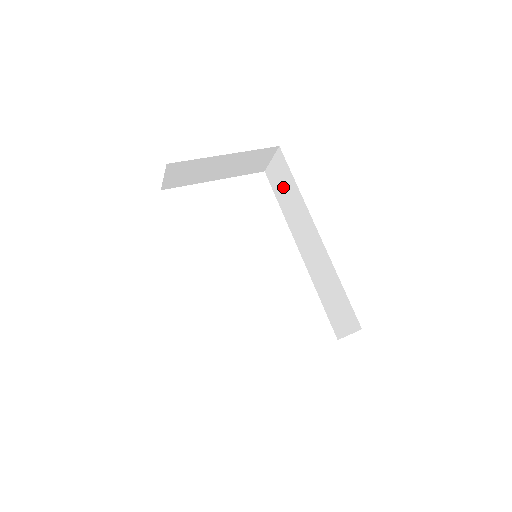
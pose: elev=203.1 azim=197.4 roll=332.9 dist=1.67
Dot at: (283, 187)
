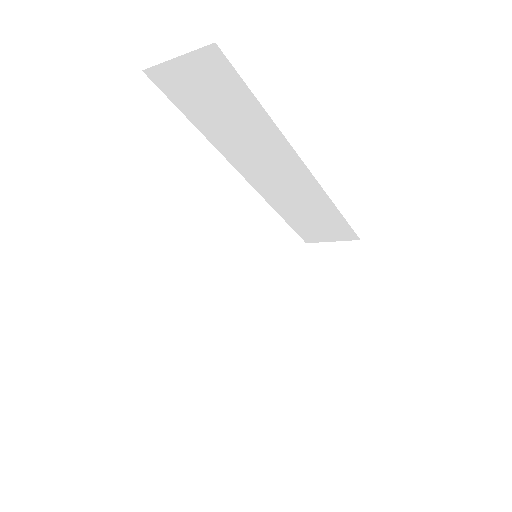
Dot at: (215, 106)
